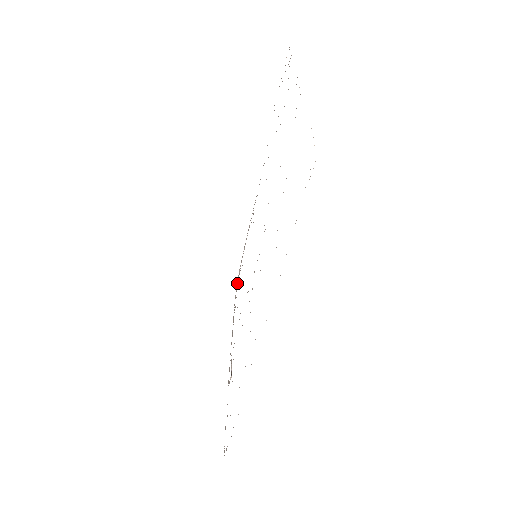
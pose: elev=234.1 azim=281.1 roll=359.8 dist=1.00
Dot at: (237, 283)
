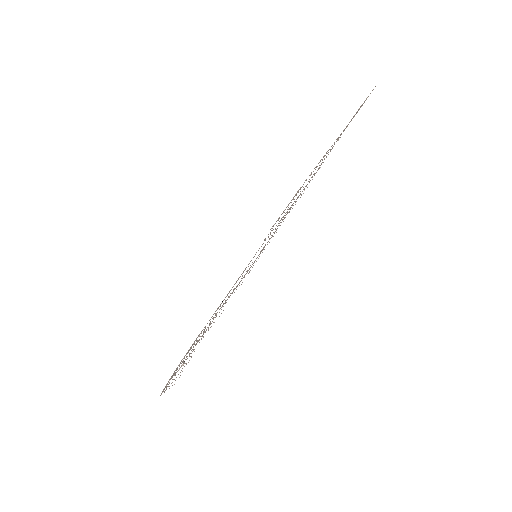
Dot at: (177, 367)
